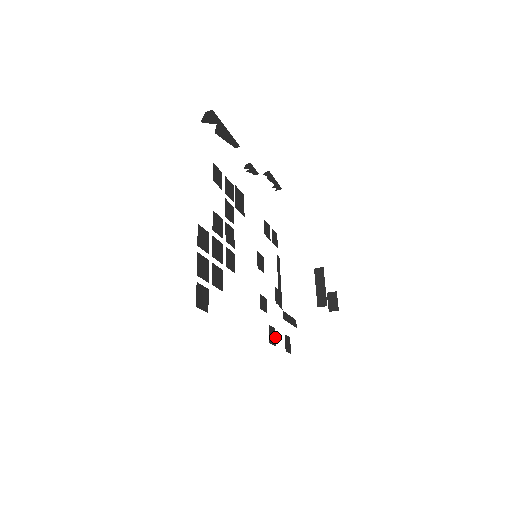
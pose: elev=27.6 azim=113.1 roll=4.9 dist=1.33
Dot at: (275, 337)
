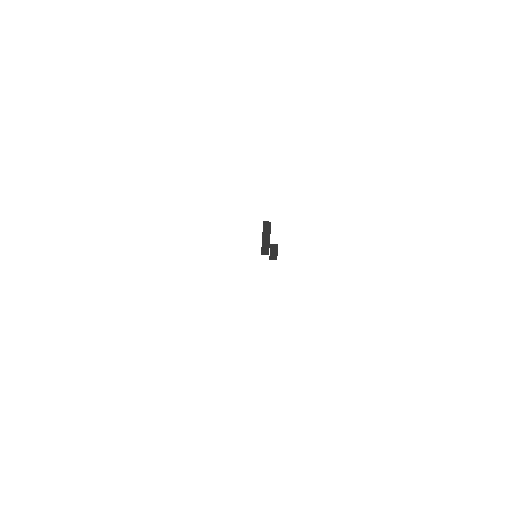
Dot at: occluded
